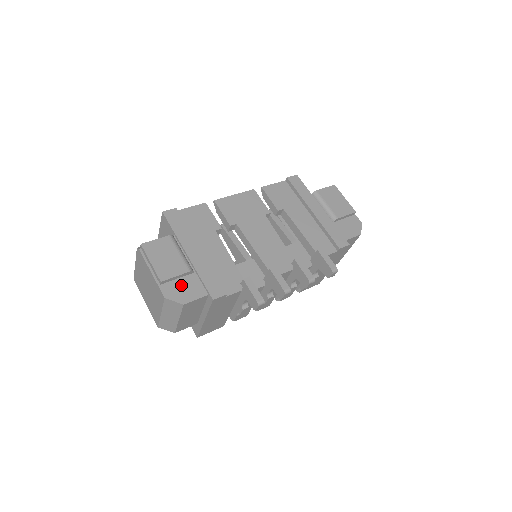
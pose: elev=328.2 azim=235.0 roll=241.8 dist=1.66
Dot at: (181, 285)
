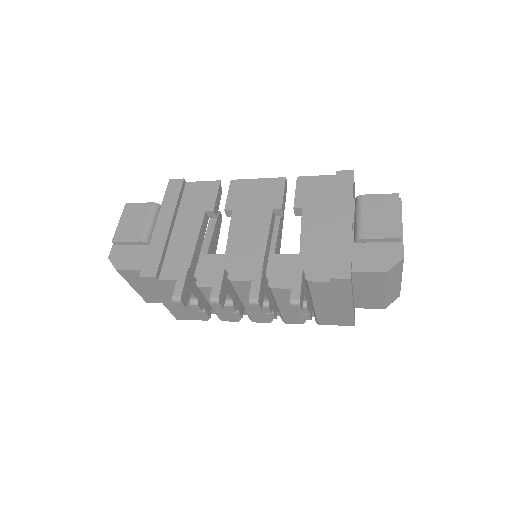
Dot at: (129, 252)
